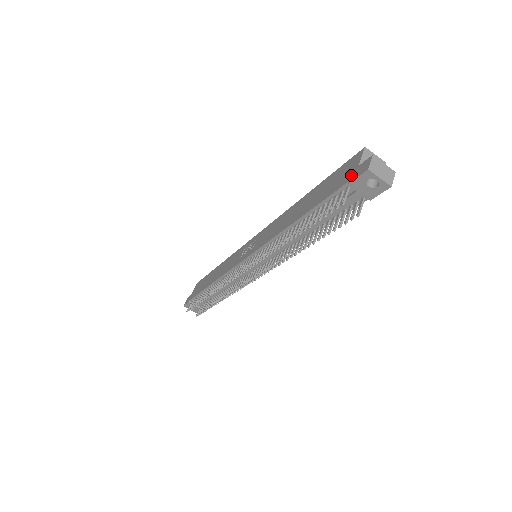
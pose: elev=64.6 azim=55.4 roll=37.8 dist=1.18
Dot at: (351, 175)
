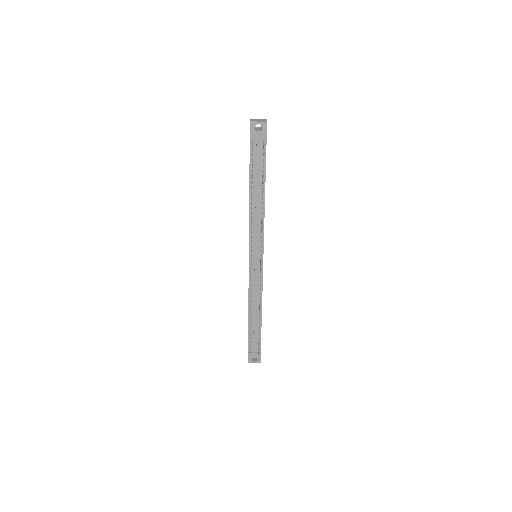
Dot at: occluded
